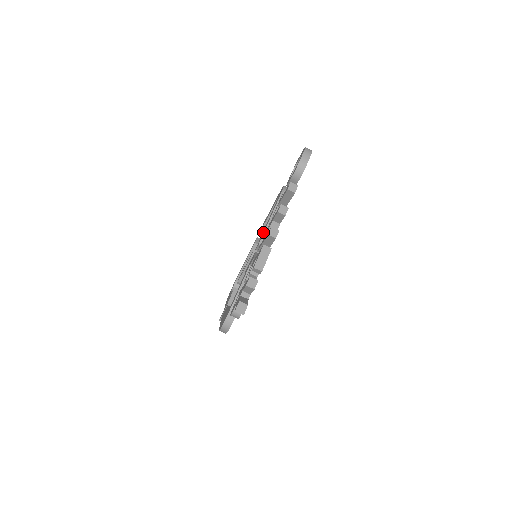
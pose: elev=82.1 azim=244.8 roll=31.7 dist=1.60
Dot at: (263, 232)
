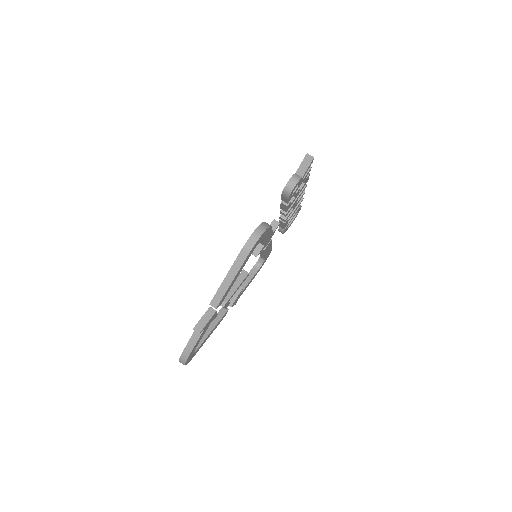
Dot at: occluded
